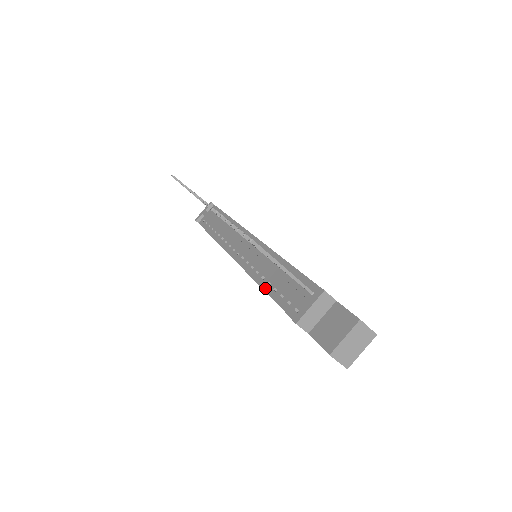
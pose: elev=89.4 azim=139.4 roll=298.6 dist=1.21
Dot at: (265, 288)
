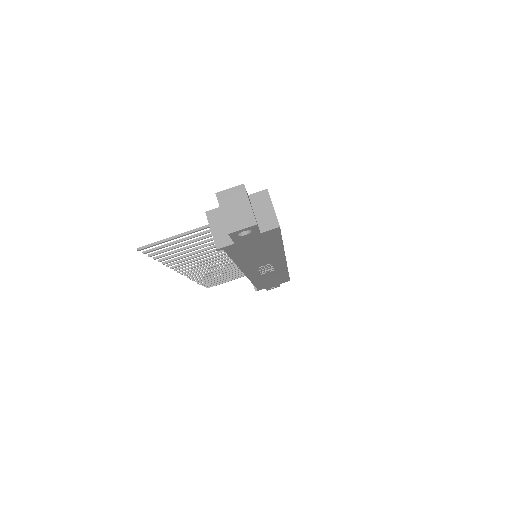
Dot at: (234, 261)
